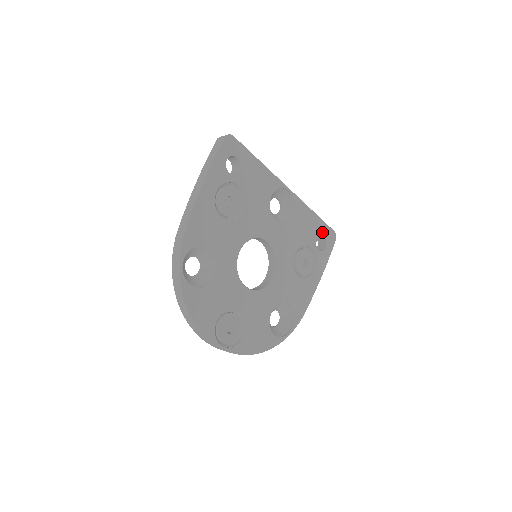
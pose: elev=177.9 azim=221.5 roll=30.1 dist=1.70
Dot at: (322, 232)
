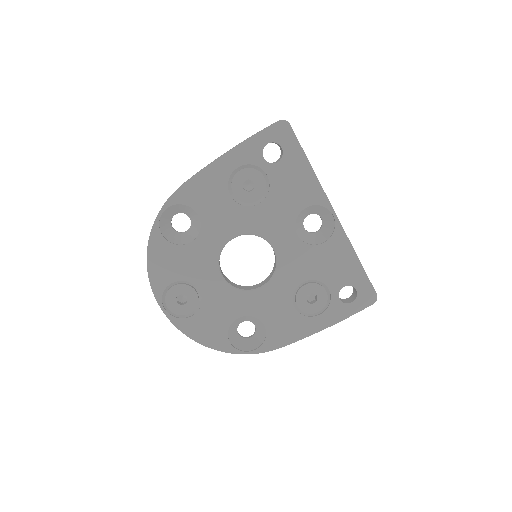
Dot at: (357, 284)
